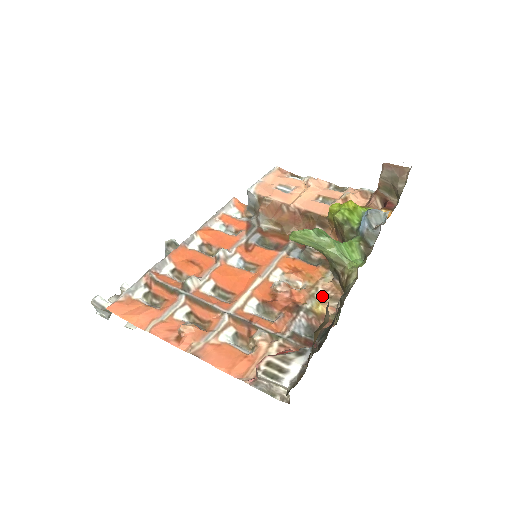
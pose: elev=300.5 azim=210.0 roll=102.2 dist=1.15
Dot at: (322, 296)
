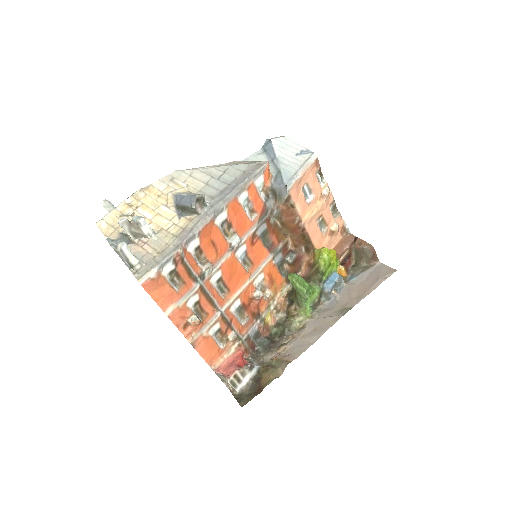
Dot at: (274, 308)
